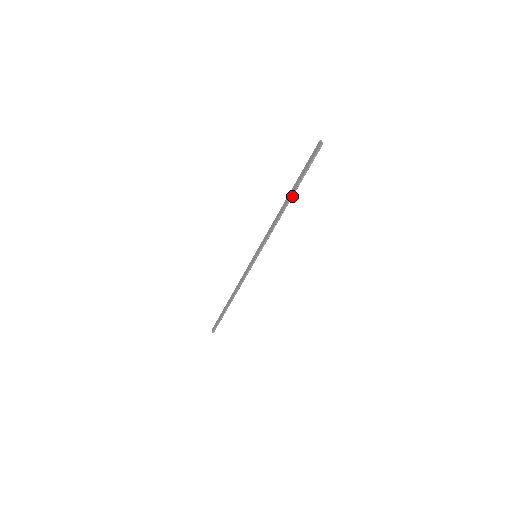
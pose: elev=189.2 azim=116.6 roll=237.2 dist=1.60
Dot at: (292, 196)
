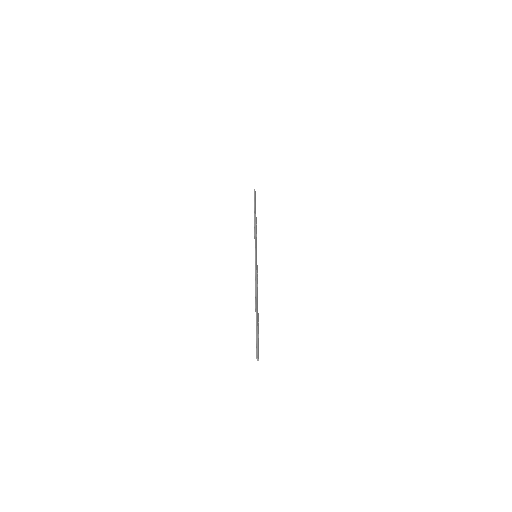
Dot at: (255, 213)
